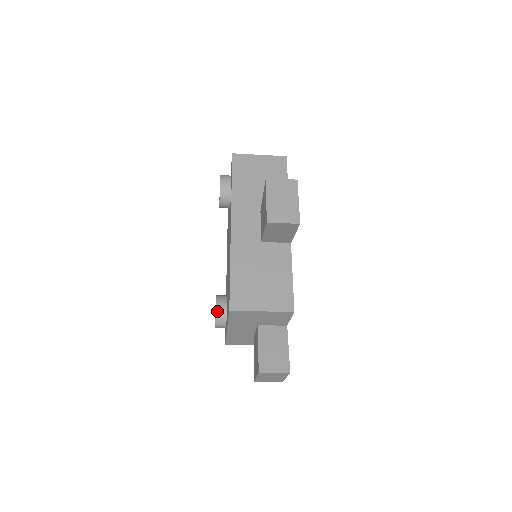
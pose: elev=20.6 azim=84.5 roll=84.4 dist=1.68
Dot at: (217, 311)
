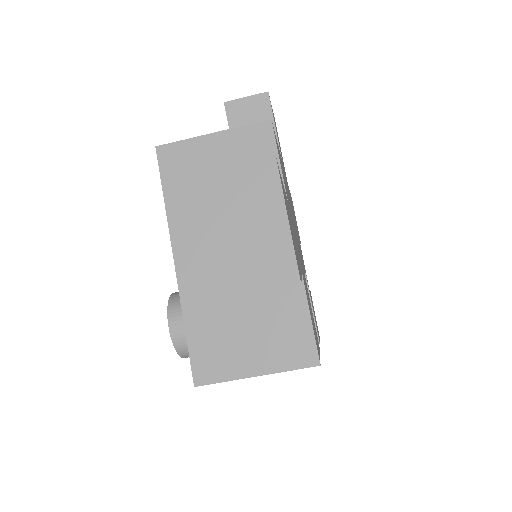
Dot at: (174, 294)
